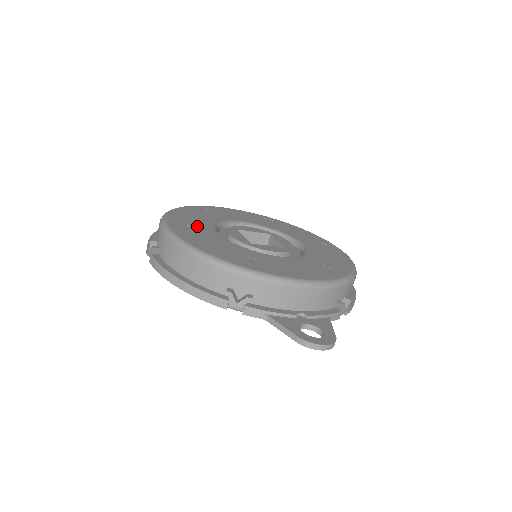
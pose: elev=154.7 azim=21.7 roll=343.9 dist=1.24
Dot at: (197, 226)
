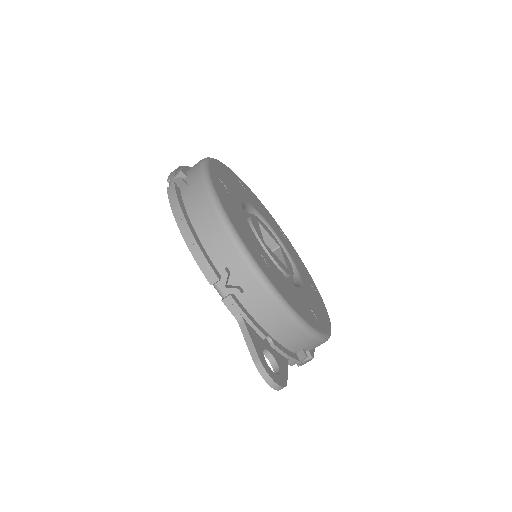
Dot at: (230, 191)
